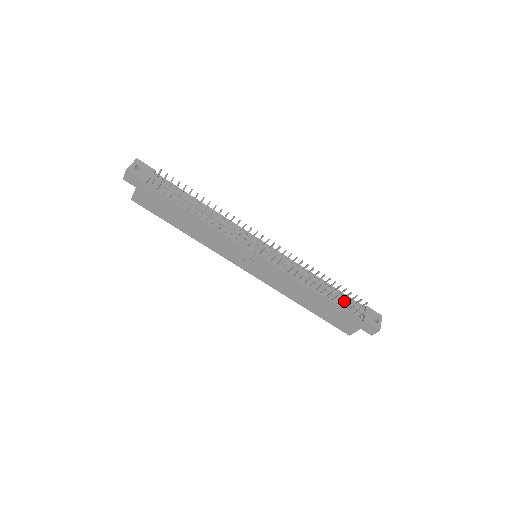
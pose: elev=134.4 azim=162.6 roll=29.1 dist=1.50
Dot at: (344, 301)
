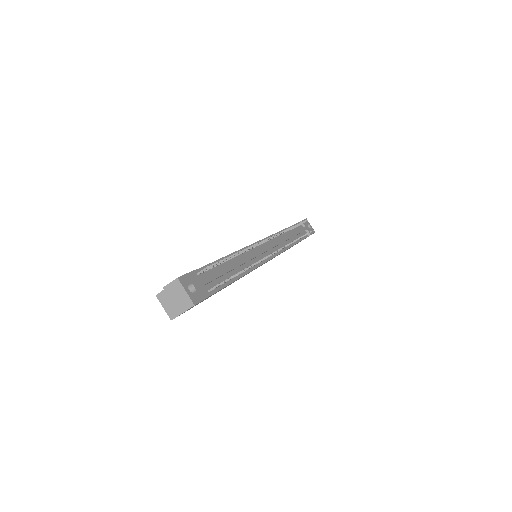
Dot at: occluded
